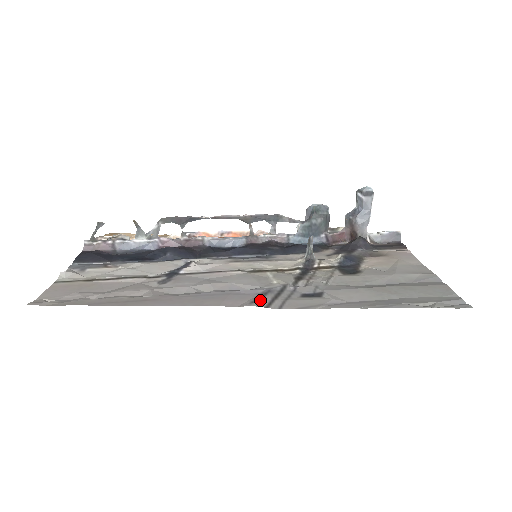
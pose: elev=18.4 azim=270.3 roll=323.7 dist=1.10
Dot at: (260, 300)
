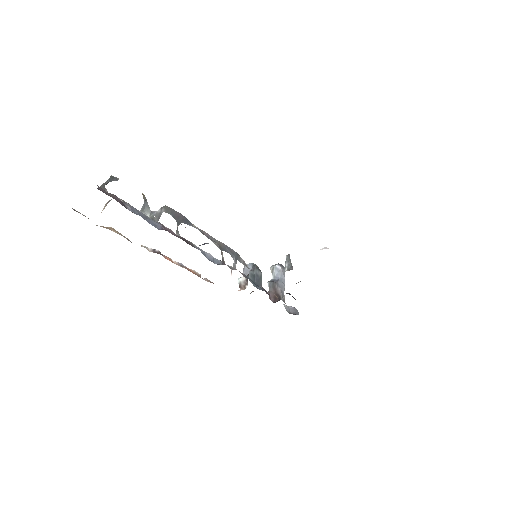
Dot at: occluded
